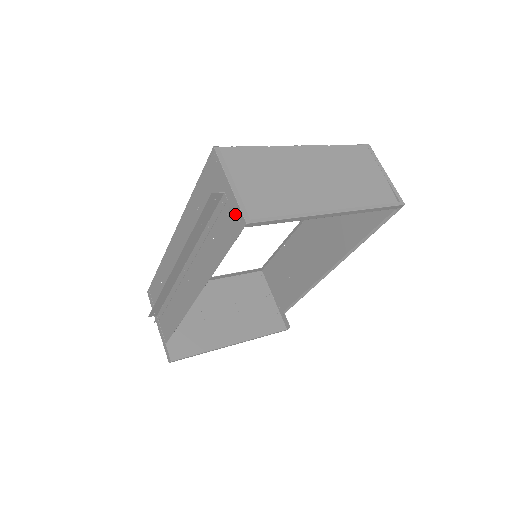
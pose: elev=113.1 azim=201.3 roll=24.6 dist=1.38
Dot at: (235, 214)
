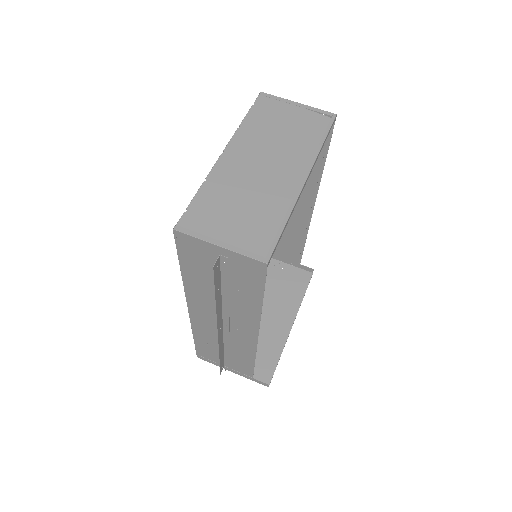
Dot at: (247, 264)
